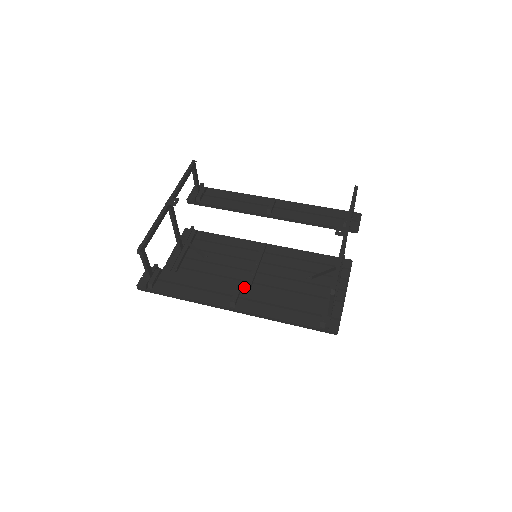
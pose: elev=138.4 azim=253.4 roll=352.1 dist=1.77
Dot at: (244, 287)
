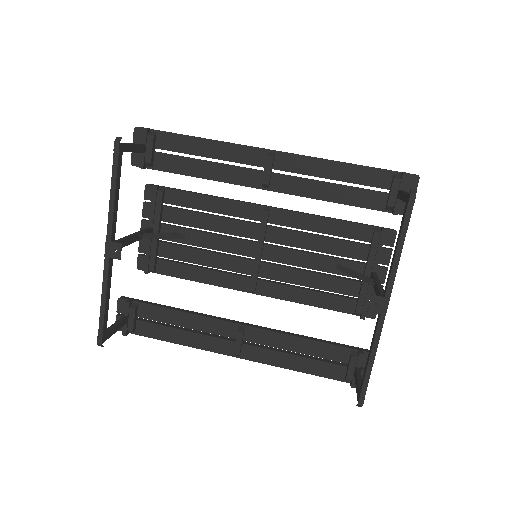
Dot at: (247, 327)
